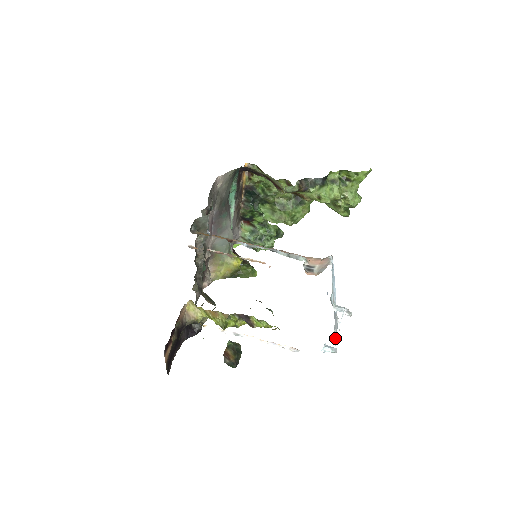
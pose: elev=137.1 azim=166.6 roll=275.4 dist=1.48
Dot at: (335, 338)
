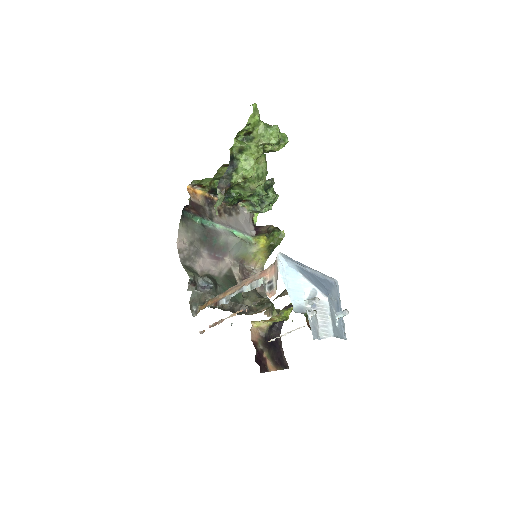
Dot at: (324, 330)
